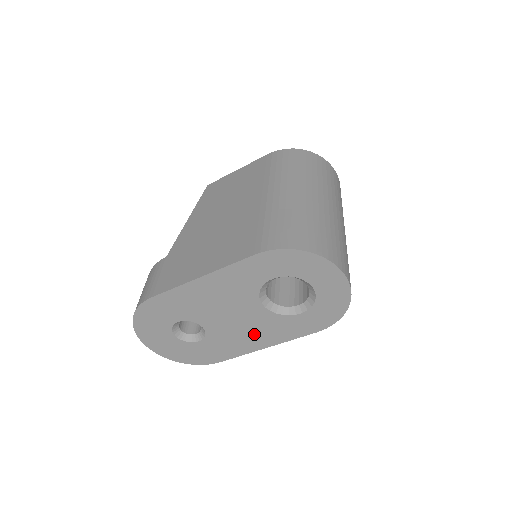
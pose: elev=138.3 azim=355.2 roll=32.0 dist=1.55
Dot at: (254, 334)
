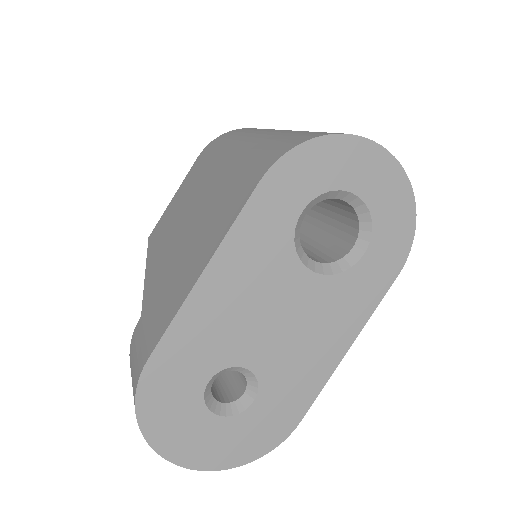
Dot at: (322, 334)
